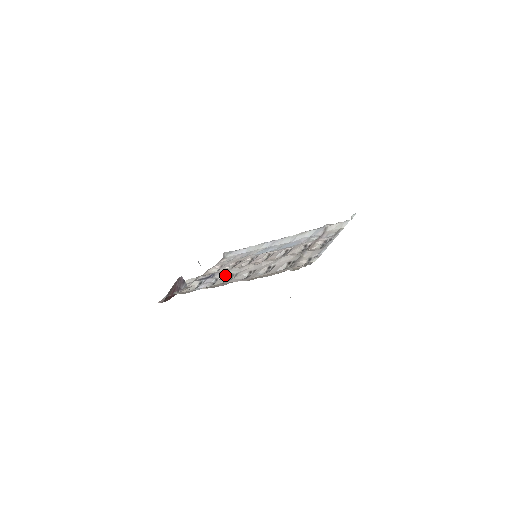
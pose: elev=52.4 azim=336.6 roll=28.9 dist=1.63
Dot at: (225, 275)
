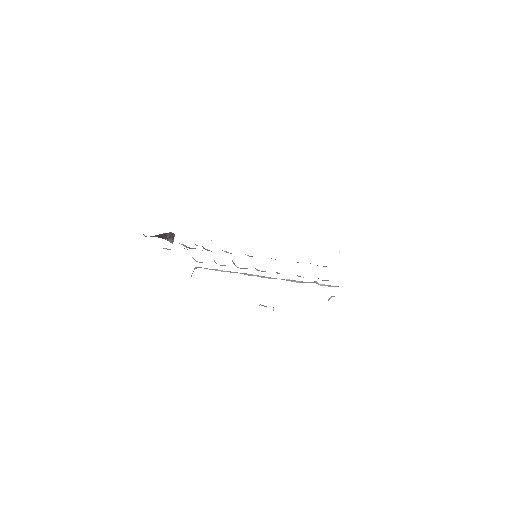
Dot at: (222, 250)
